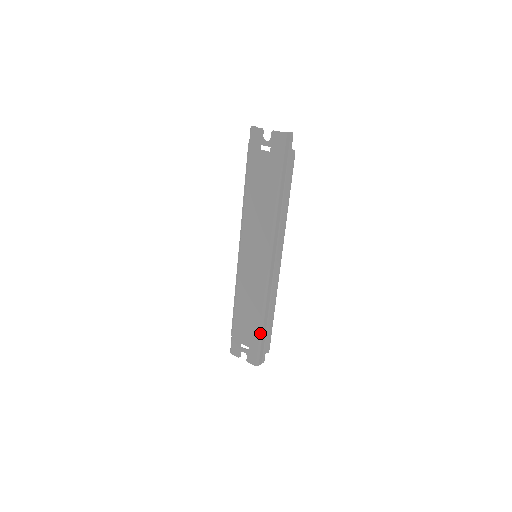
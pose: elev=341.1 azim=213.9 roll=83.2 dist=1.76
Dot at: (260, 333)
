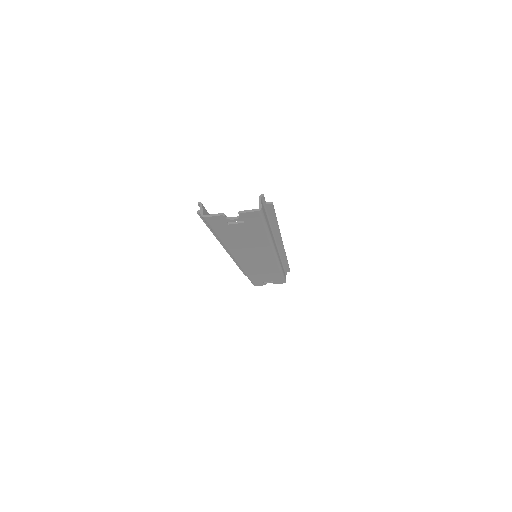
Dot at: (282, 276)
